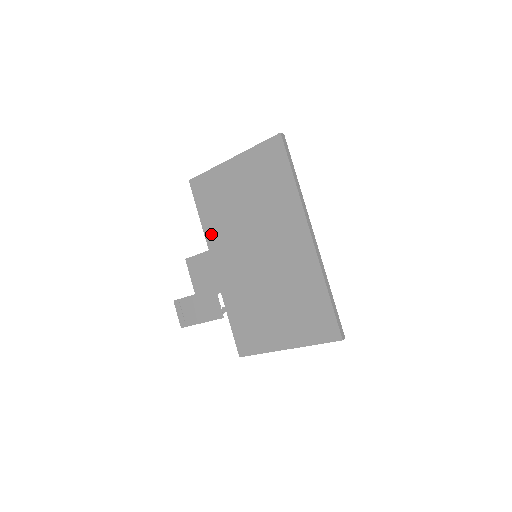
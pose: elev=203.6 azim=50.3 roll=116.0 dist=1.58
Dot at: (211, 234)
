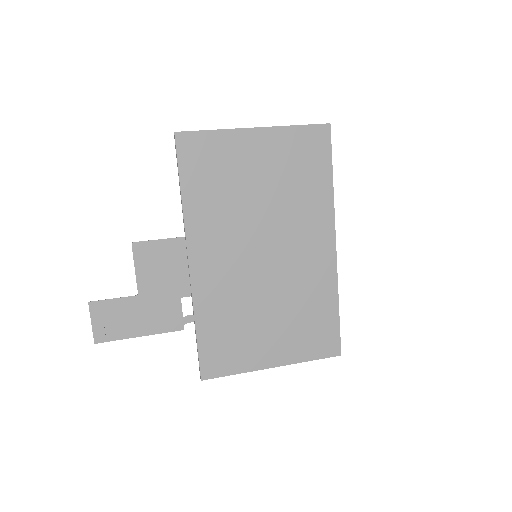
Dot at: (196, 216)
